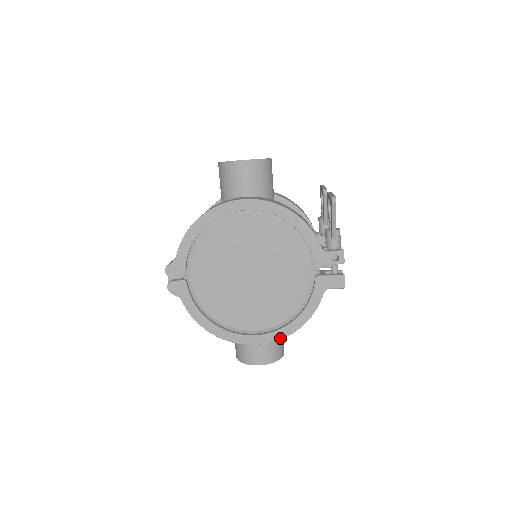
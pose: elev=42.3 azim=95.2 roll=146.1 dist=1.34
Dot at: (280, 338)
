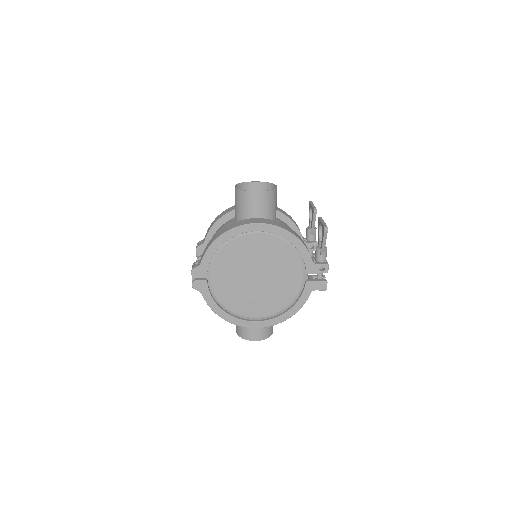
Dot at: (275, 324)
